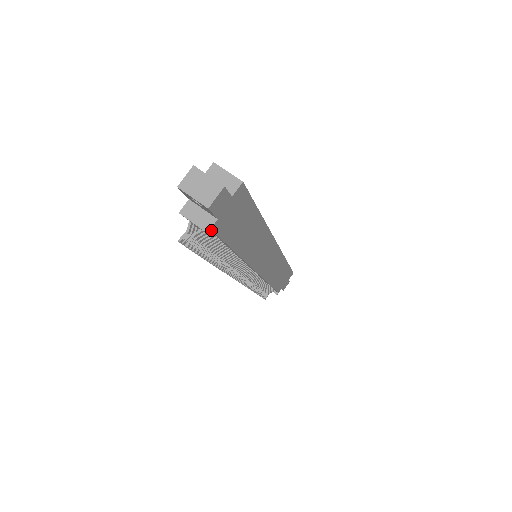
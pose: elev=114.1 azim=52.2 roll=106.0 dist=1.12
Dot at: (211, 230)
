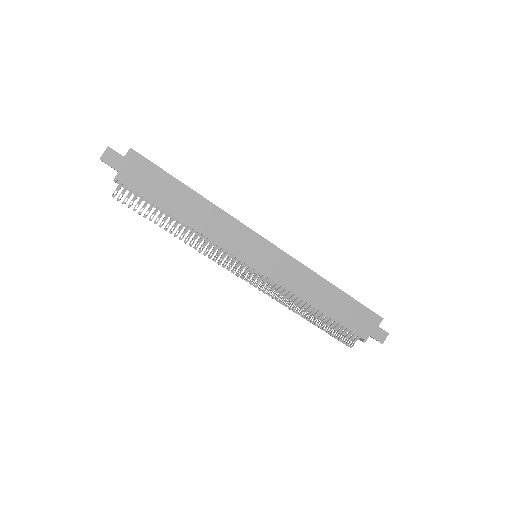
Dot at: (117, 180)
